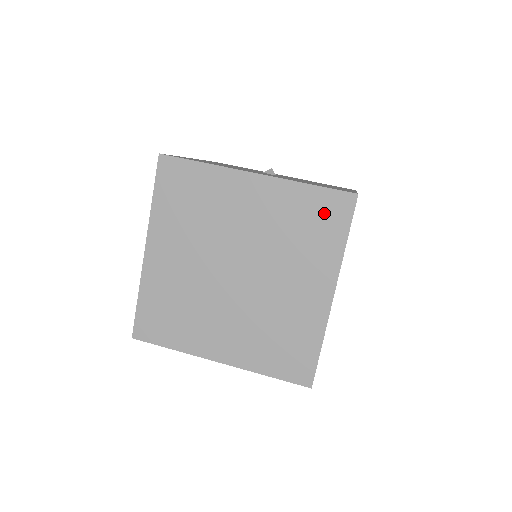
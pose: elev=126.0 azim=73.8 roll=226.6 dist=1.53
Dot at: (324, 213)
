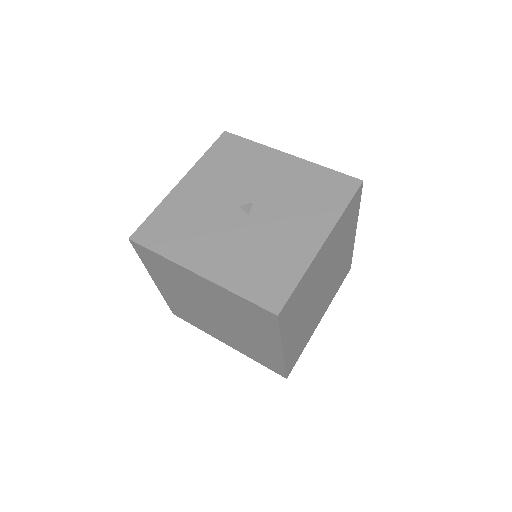
Dot at: (257, 314)
